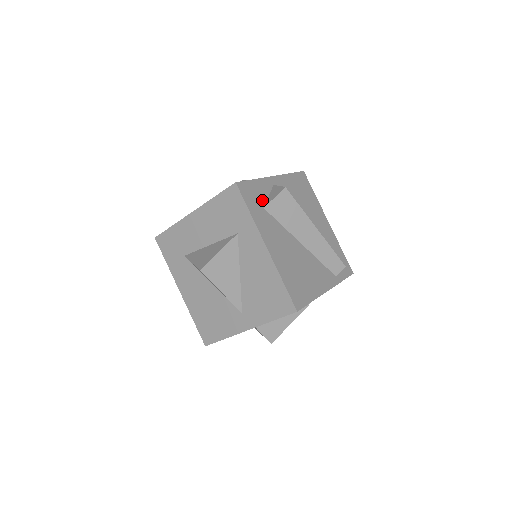
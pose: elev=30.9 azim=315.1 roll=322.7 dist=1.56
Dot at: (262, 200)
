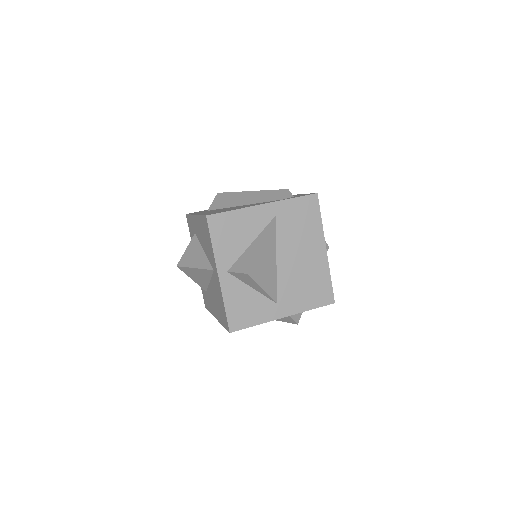
Dot at: occluded
